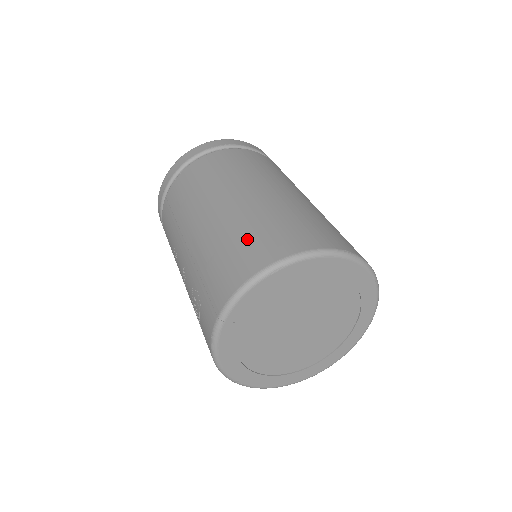
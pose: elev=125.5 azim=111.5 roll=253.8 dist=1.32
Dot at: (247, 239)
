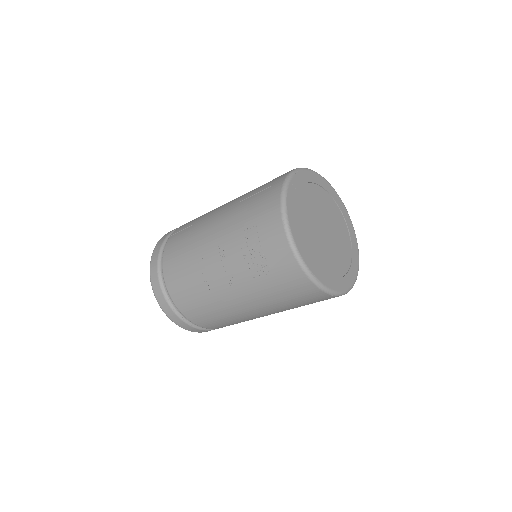
Dot at: (263, 185)
